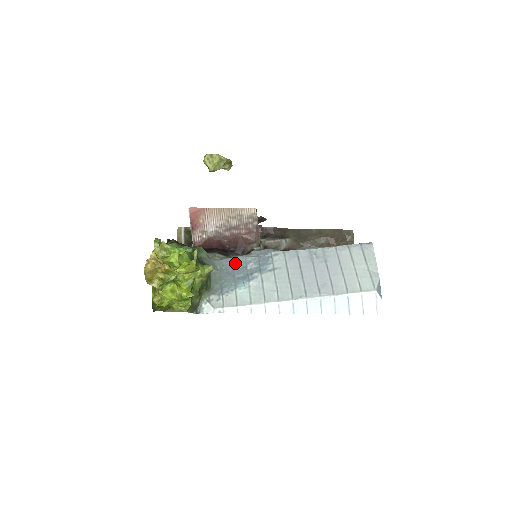
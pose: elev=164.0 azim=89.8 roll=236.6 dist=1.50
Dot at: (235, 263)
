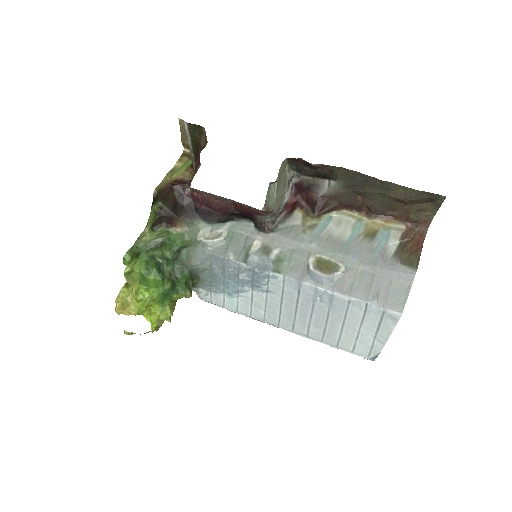
Dot at: (226, 266)
